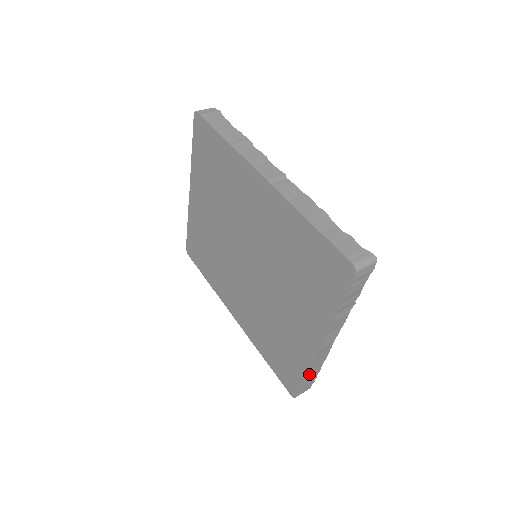
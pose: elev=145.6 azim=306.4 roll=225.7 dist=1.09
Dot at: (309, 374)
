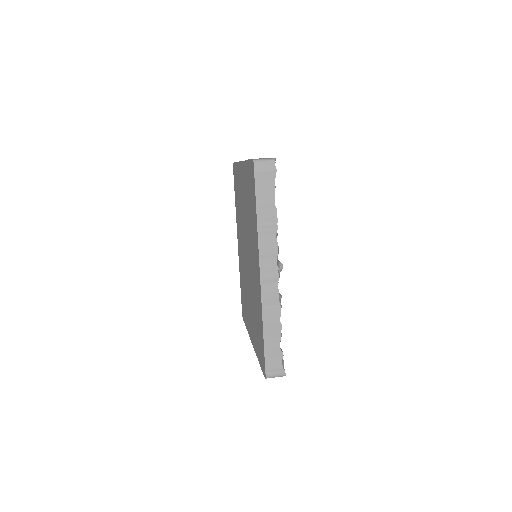
Dot at: occluded
